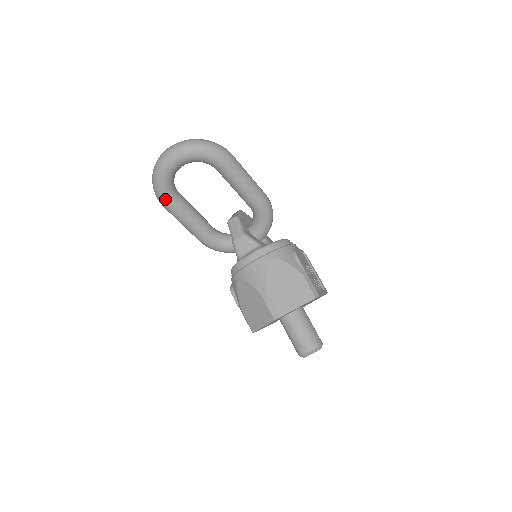
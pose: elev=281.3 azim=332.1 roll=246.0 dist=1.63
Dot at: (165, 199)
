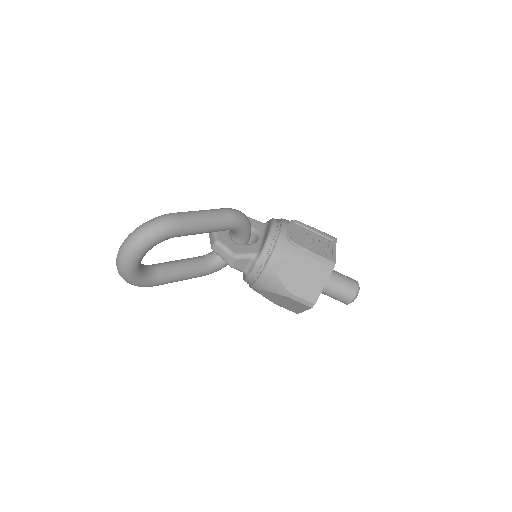
Dot at: (149, 285)
